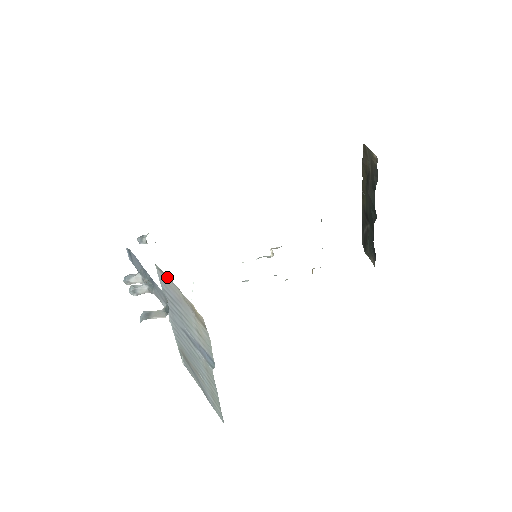
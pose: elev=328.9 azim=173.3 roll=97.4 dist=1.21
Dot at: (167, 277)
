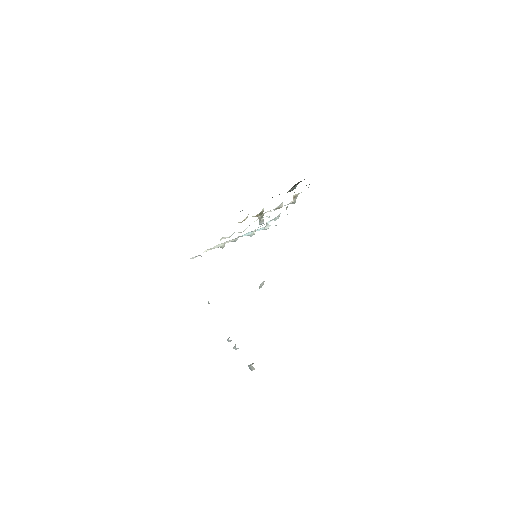
Dot at: occluded
